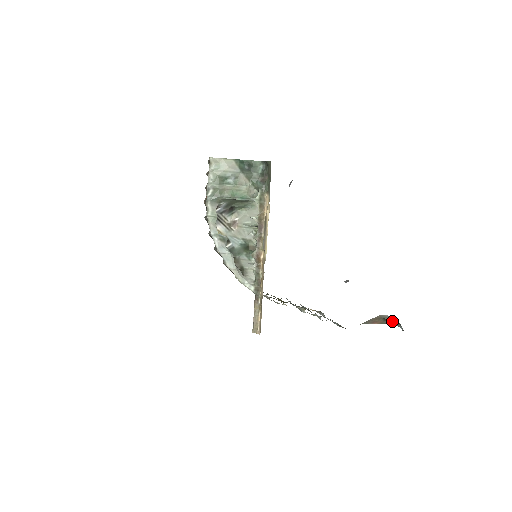
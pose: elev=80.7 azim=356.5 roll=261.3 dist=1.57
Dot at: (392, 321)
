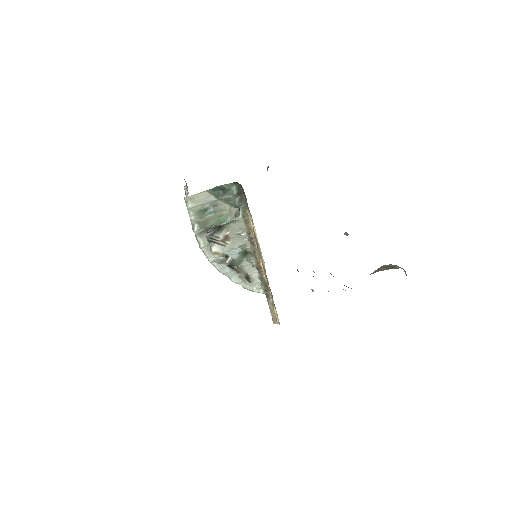
Dot at: (395, 266)
